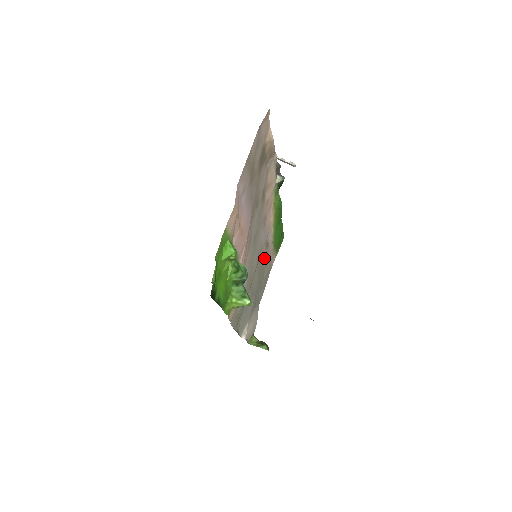
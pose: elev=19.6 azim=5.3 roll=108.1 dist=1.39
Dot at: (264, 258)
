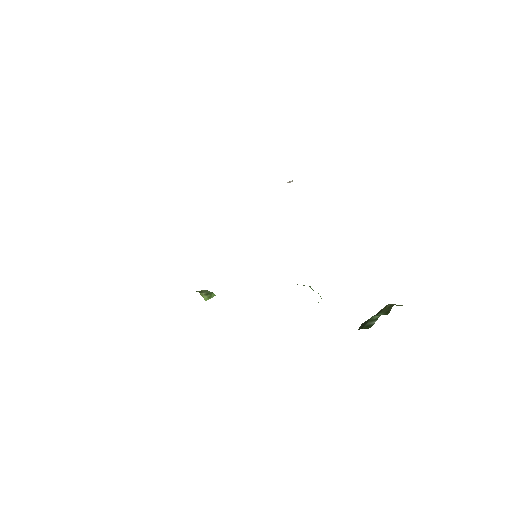
Dot at: occluded
